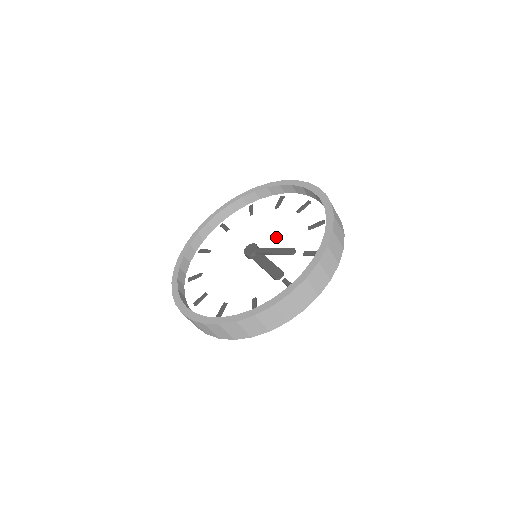
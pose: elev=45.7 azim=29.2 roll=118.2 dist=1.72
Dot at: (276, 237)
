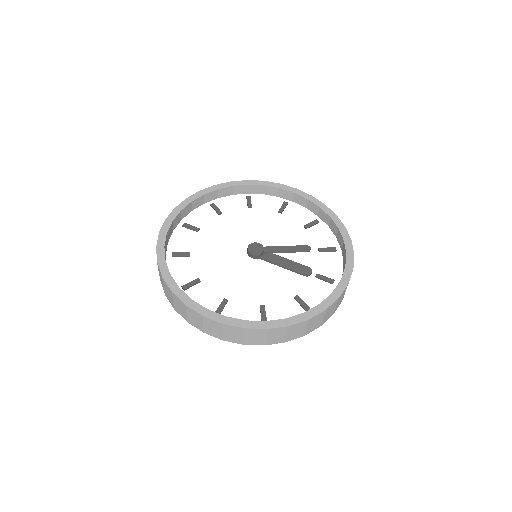
Dot at: (273, 236)
